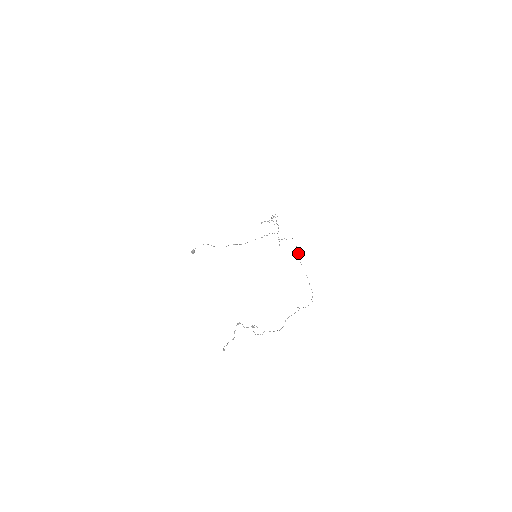
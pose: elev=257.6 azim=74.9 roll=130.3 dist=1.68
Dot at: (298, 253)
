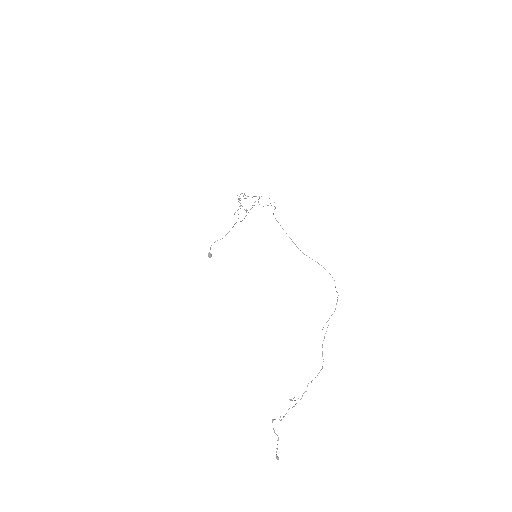
Dot at: occluded
